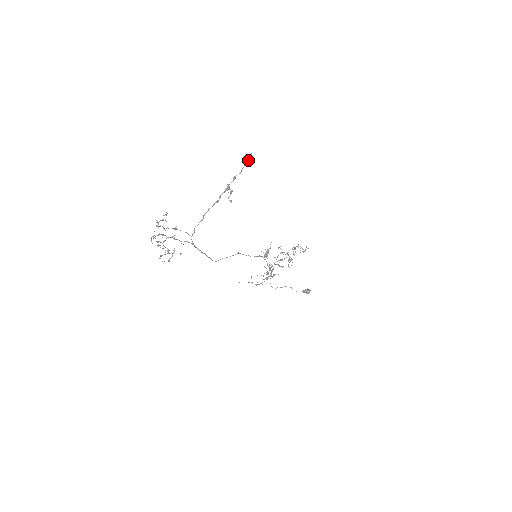
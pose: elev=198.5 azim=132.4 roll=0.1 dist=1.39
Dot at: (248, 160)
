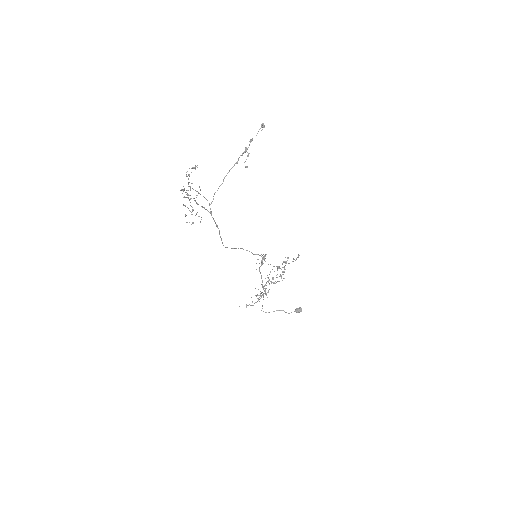
Dot at: (261, 127)
